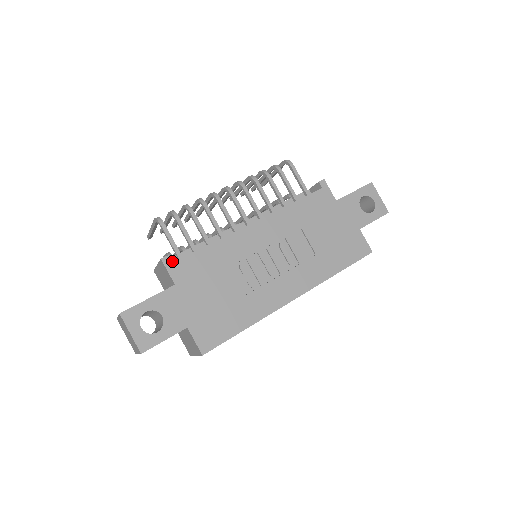
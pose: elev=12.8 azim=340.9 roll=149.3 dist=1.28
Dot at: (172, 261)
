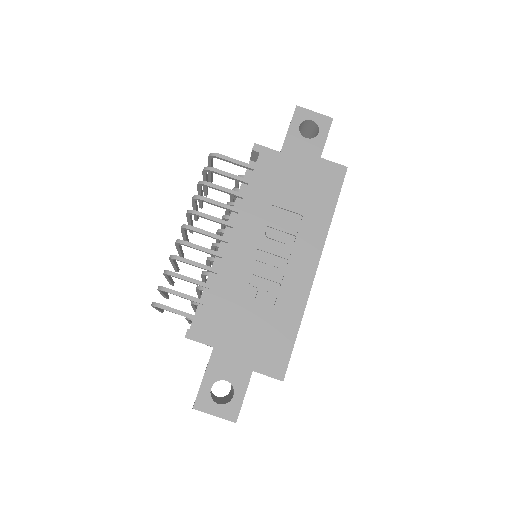
Dot at: (195, 325)
